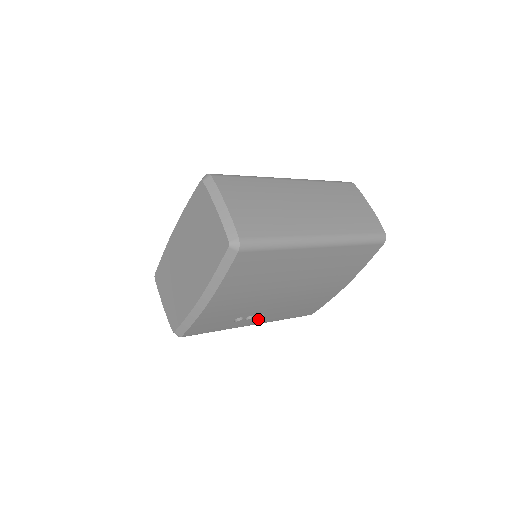
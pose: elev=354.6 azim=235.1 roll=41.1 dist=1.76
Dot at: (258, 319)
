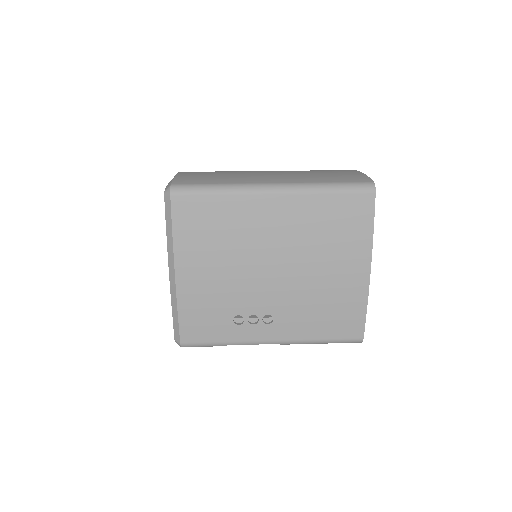
Dot at: (271, 328)
